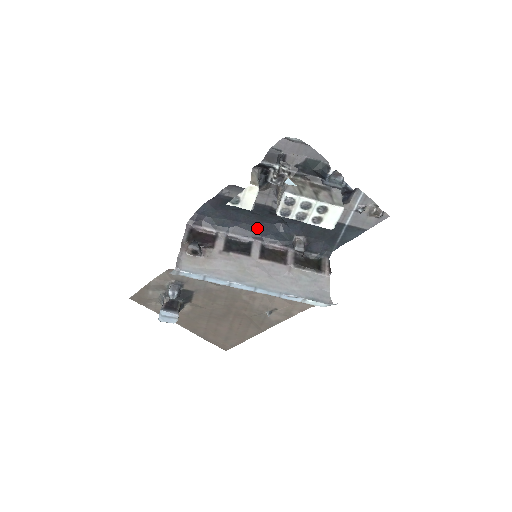
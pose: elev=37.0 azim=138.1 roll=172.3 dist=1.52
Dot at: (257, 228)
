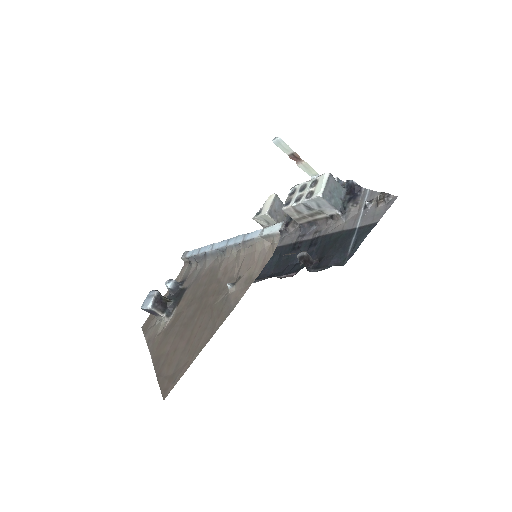
Dot at: (281, 273)
